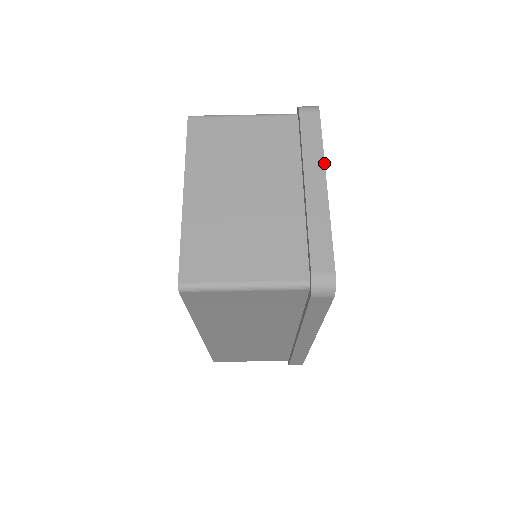
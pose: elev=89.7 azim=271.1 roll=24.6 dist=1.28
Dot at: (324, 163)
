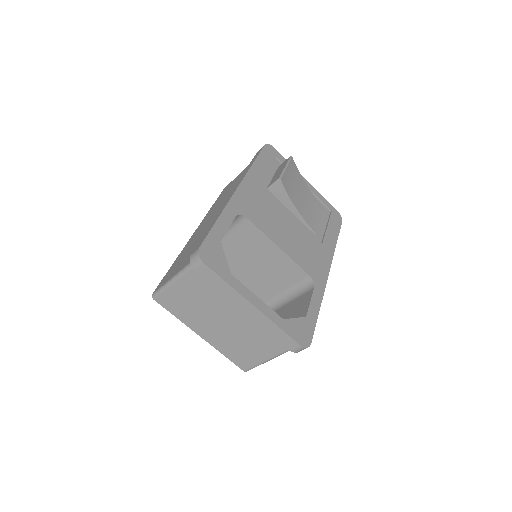
Dot at: (240, 295)
